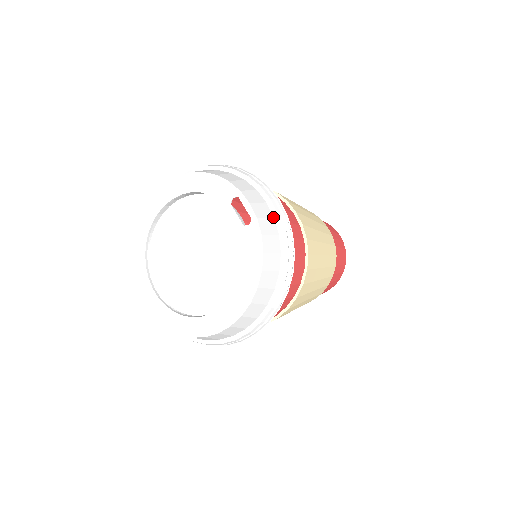
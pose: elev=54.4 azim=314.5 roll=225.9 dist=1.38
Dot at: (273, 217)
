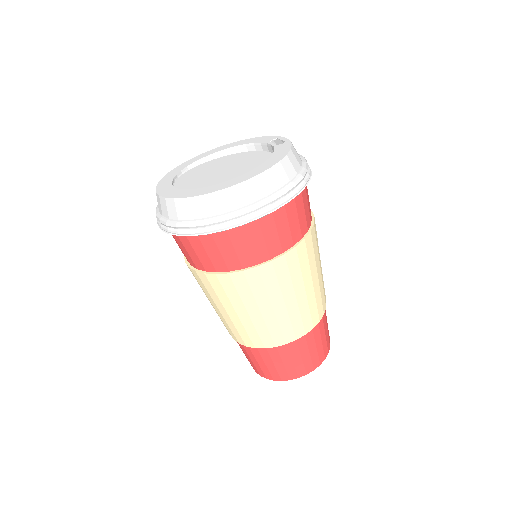
Dot at: (299, 156)
